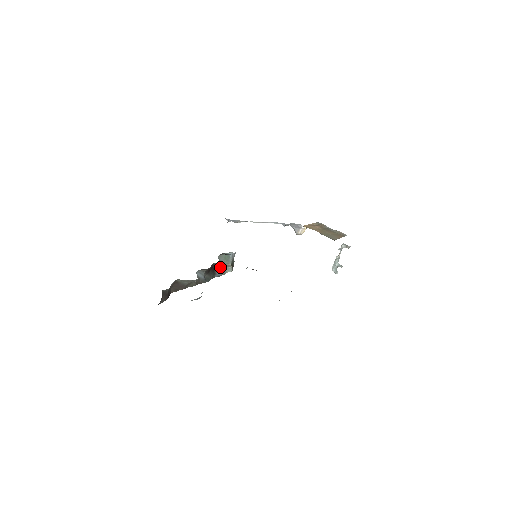
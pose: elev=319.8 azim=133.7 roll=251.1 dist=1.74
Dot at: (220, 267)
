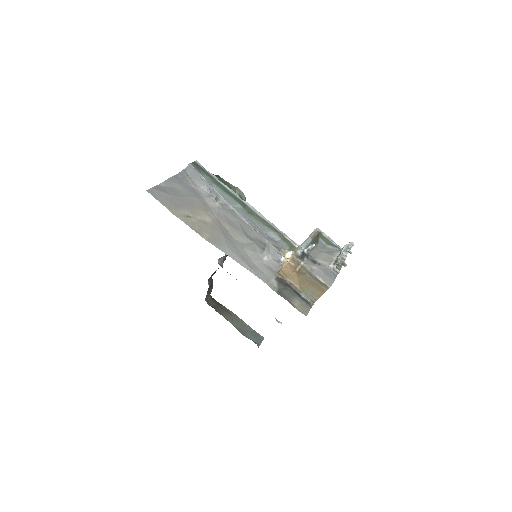
Dot at: occluded
